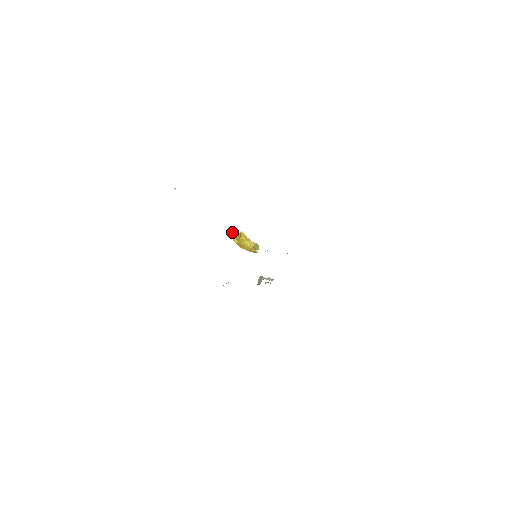
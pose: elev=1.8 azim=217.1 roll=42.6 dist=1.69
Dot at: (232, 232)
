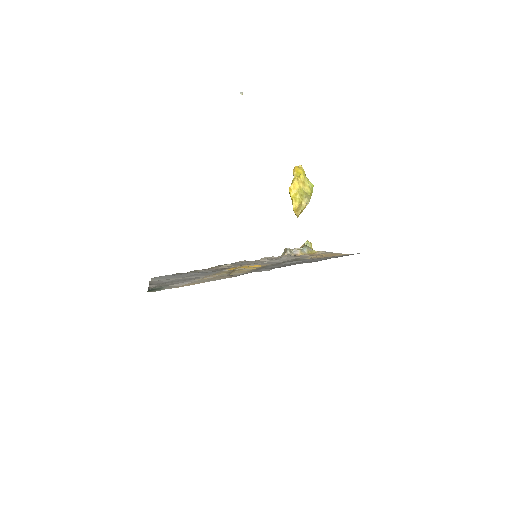
Dot at: (295, 166)
